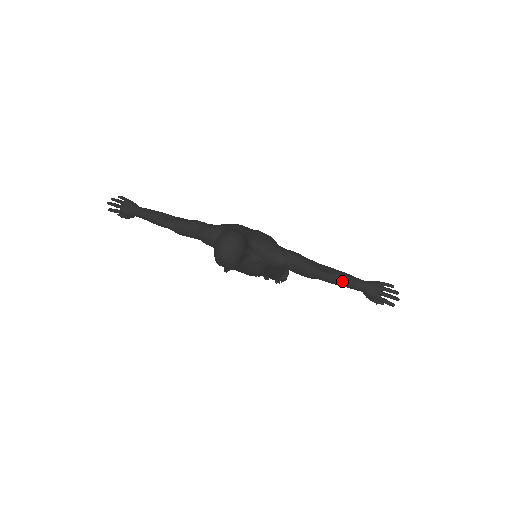
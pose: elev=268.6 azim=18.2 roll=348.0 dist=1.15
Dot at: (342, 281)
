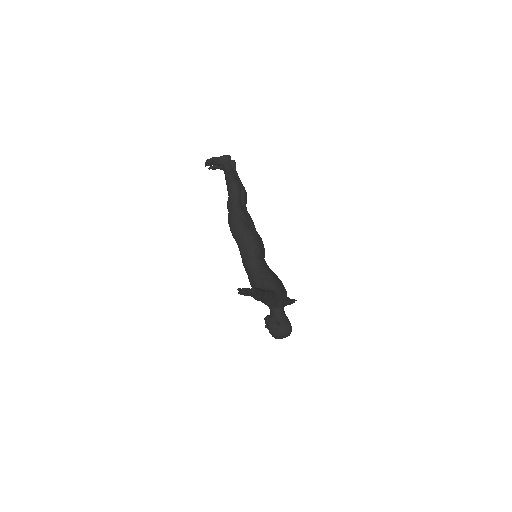
Dot at: occluded
